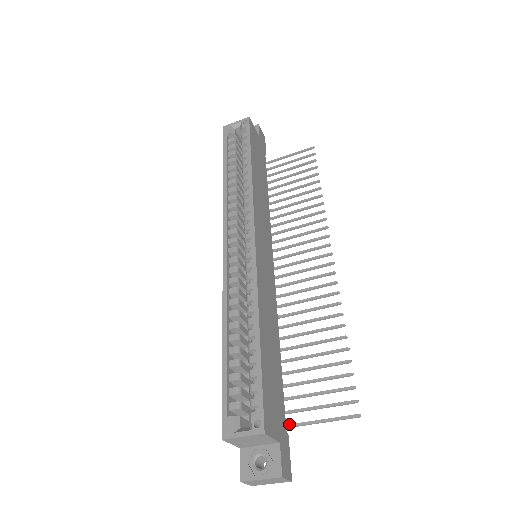
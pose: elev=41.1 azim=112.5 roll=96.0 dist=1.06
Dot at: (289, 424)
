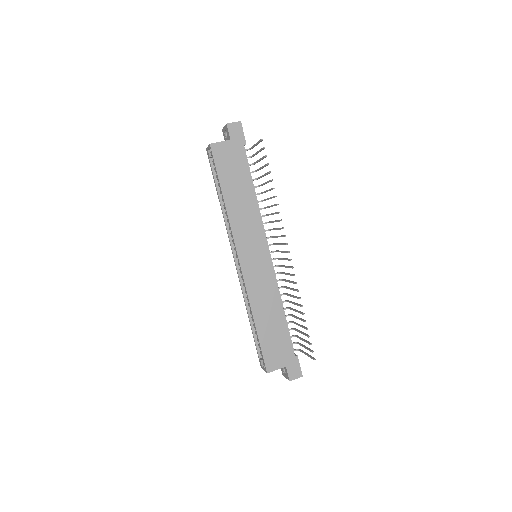
Dot at: (299, 349)
